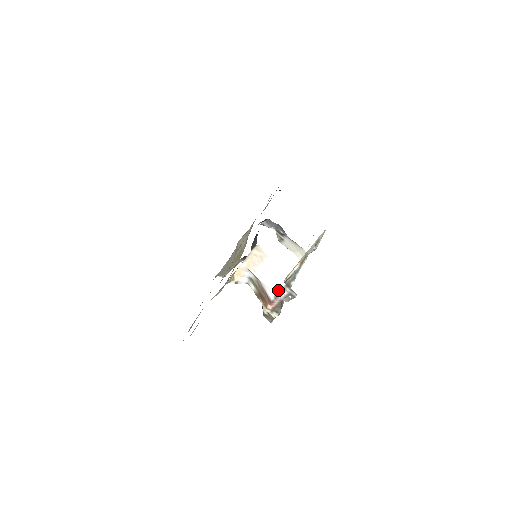
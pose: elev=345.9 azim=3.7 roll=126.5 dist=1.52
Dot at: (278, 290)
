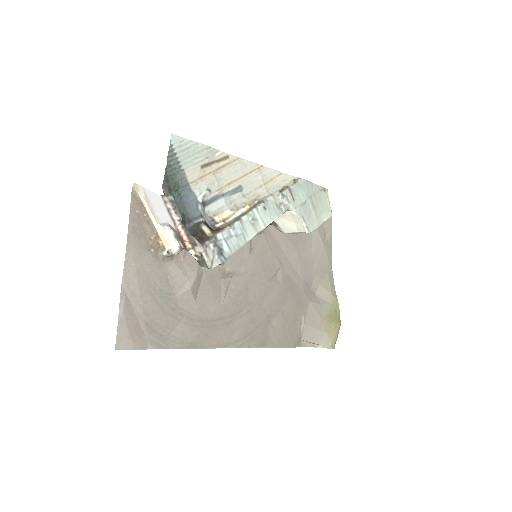
Dot at: (167, 211)
